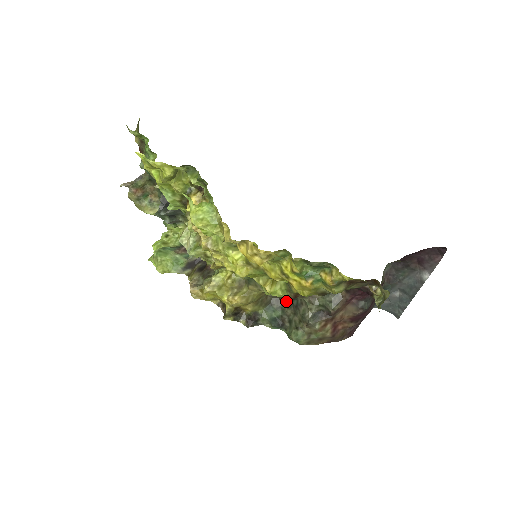
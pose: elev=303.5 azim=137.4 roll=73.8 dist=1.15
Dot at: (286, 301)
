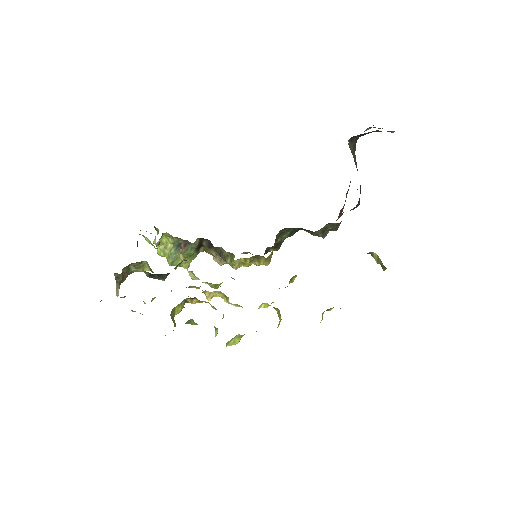
Dot at: occluded
